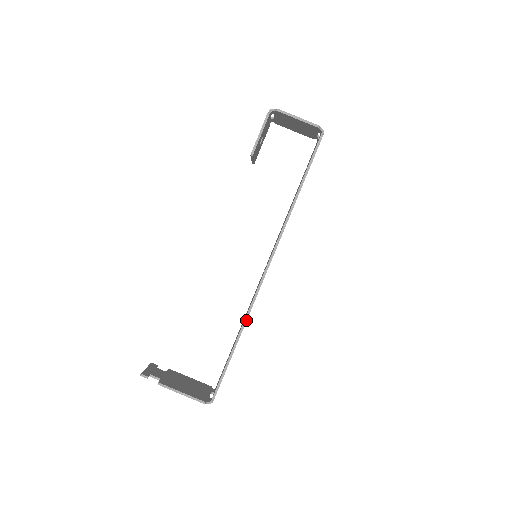
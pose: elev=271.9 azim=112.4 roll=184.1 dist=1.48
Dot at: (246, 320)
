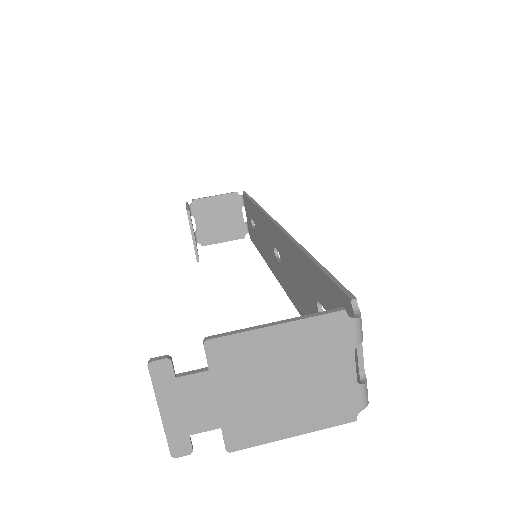
Dot at: (295, 241)
